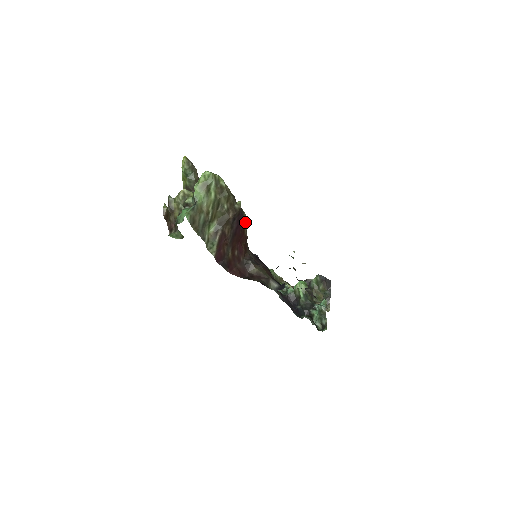
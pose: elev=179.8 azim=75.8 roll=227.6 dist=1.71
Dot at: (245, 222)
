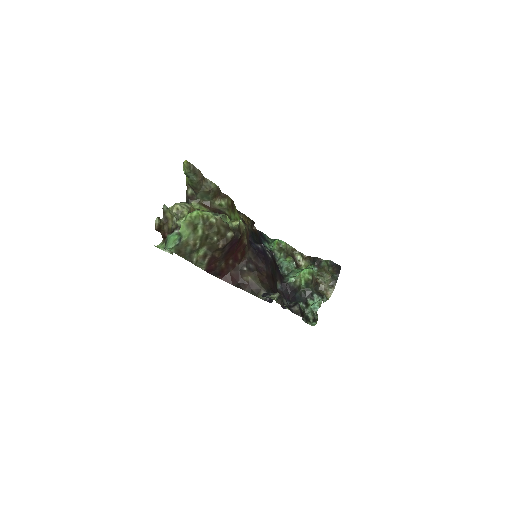
Dot at: (244, 234)
